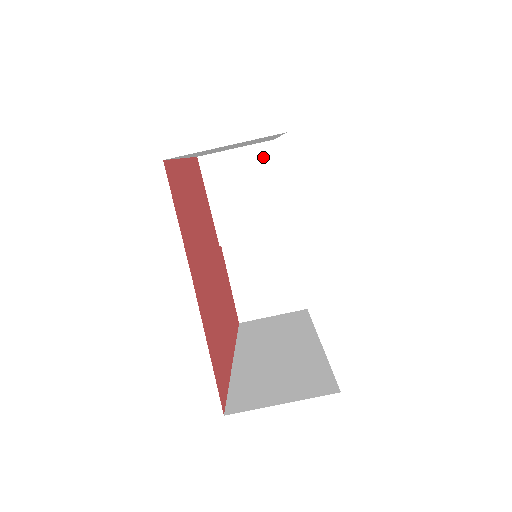
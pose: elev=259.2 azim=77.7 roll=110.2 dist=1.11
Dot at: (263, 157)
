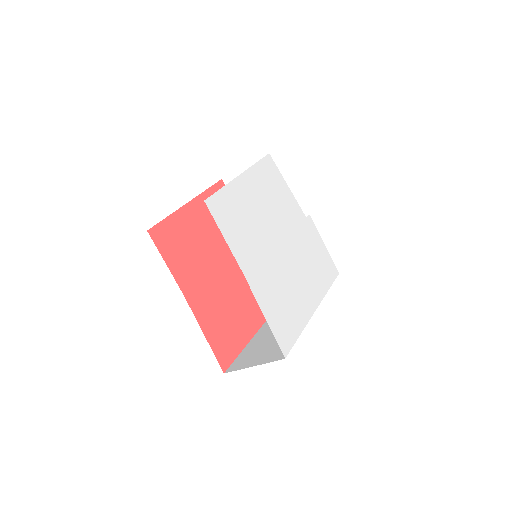
Dot at: occluded
